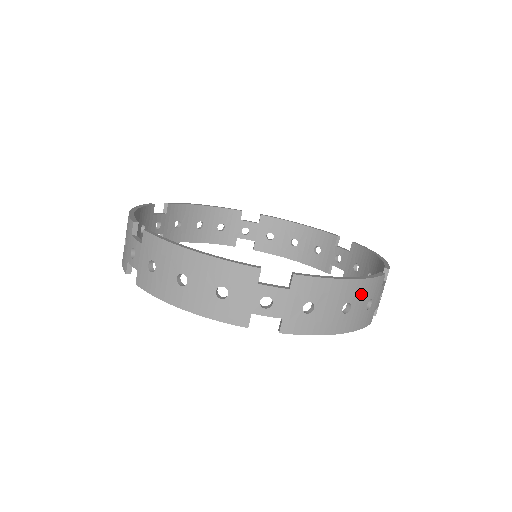
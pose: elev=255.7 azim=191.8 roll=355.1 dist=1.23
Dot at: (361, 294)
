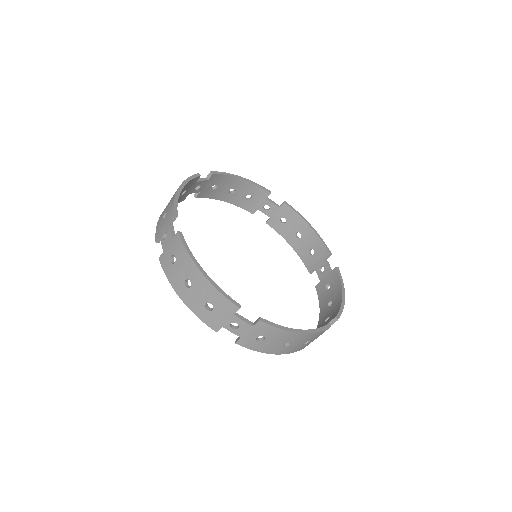
Dot at: (302, 339)
